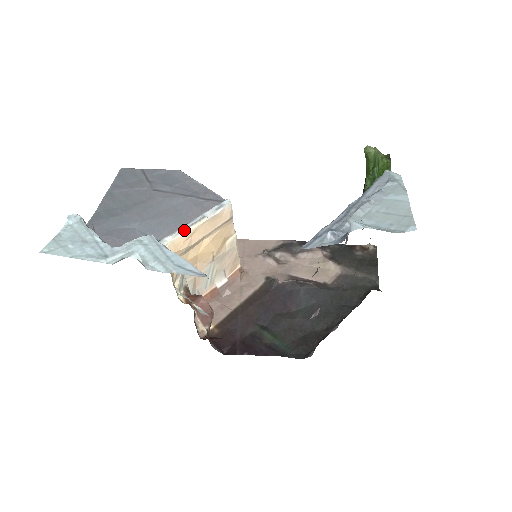
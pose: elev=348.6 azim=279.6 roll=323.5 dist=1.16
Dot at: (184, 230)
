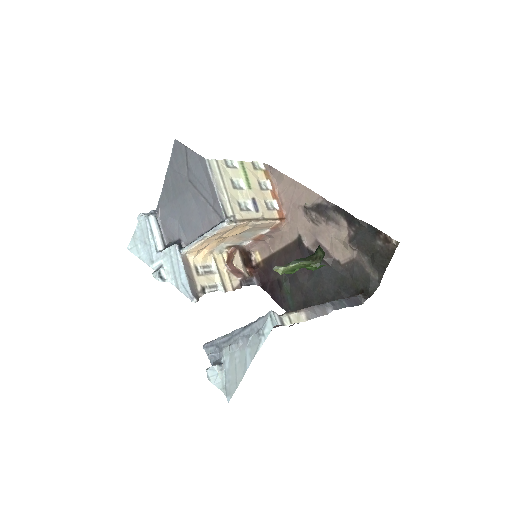
Dot at: (195, 244)
